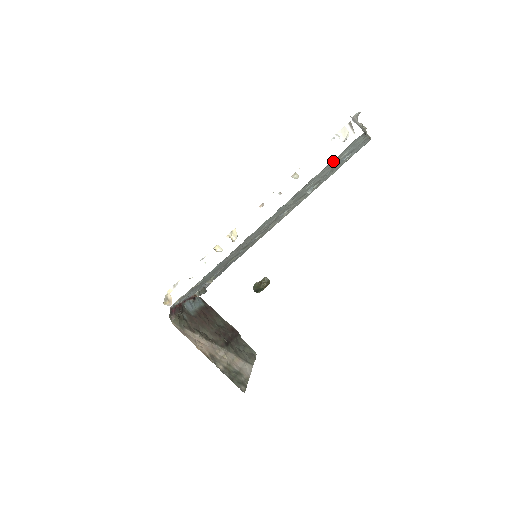
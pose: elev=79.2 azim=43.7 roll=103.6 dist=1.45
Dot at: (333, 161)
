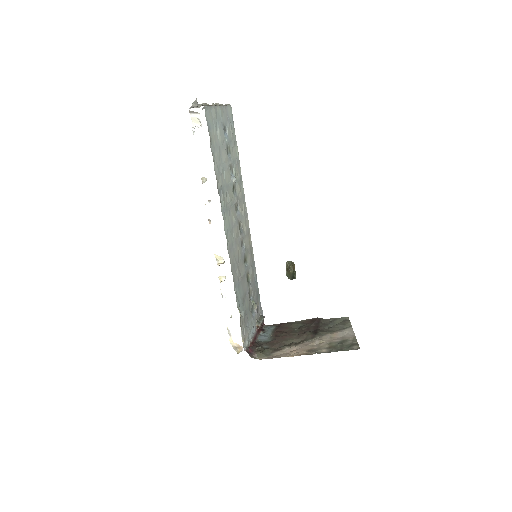
Dot at: (214, 144)
